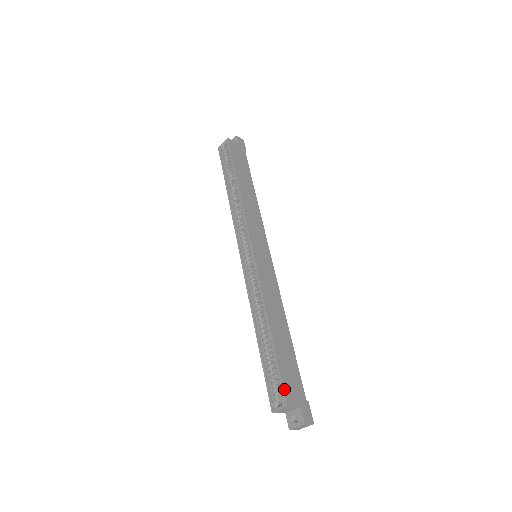
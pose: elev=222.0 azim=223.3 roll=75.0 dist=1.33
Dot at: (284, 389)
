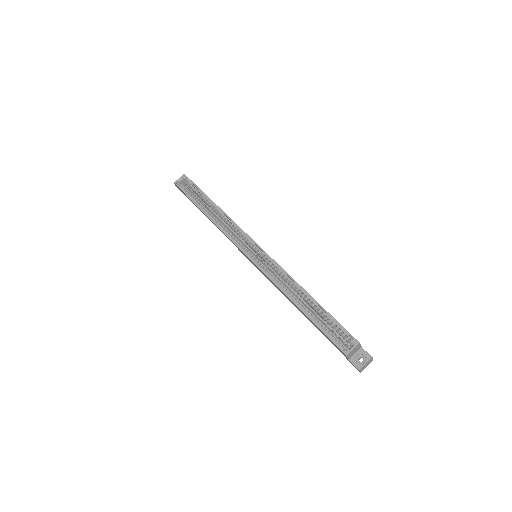
Dot at: (349, 333)
